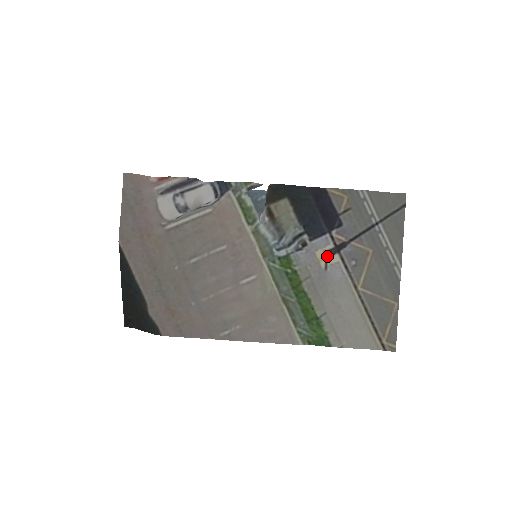
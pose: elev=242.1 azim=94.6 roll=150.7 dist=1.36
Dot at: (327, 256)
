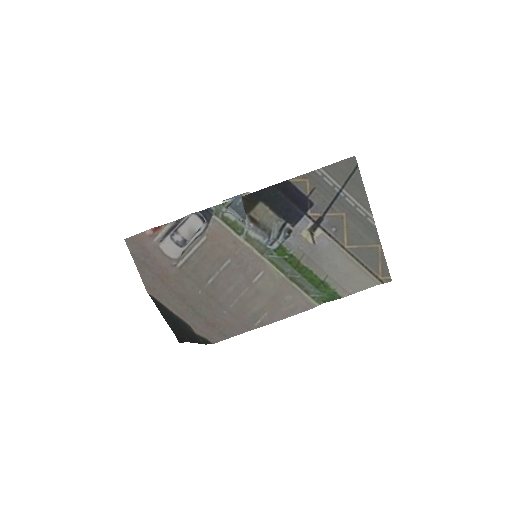
Dot at: (311, 232)
